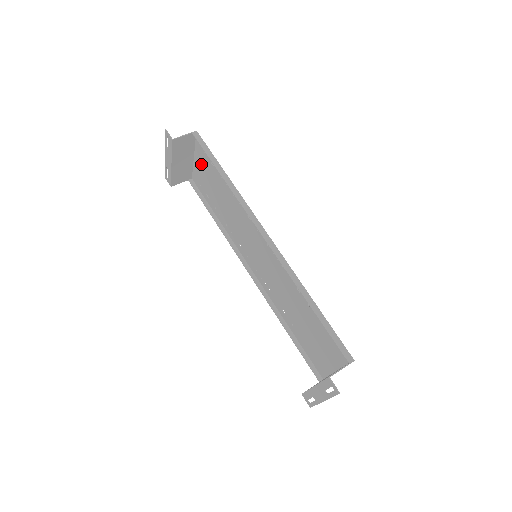
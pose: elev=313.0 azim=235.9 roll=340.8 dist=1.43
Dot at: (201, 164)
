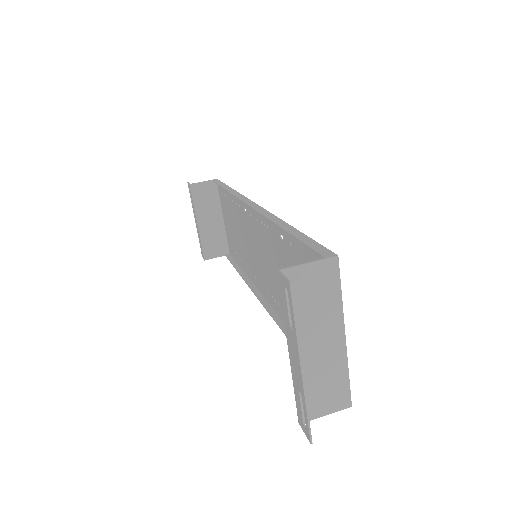
Dot at: (225, 216)
